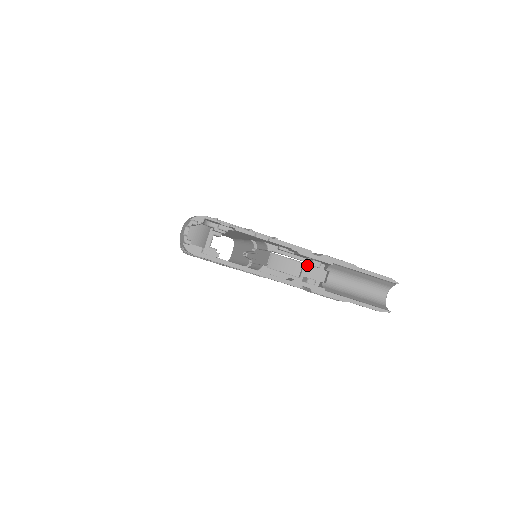
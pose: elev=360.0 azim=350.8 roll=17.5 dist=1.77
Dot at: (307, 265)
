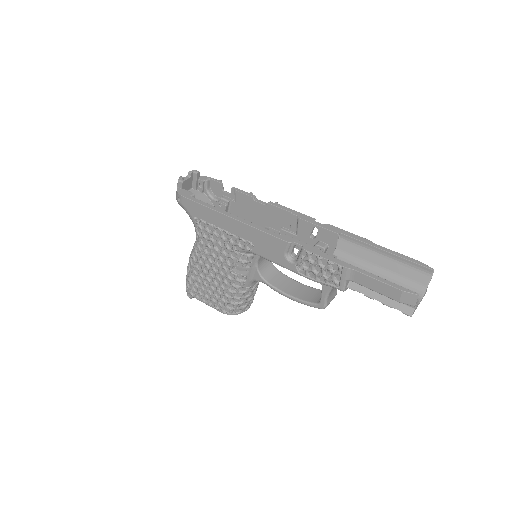
Dot at: occluded
